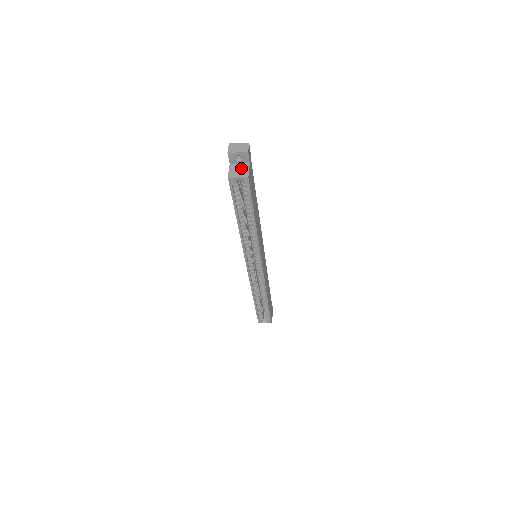
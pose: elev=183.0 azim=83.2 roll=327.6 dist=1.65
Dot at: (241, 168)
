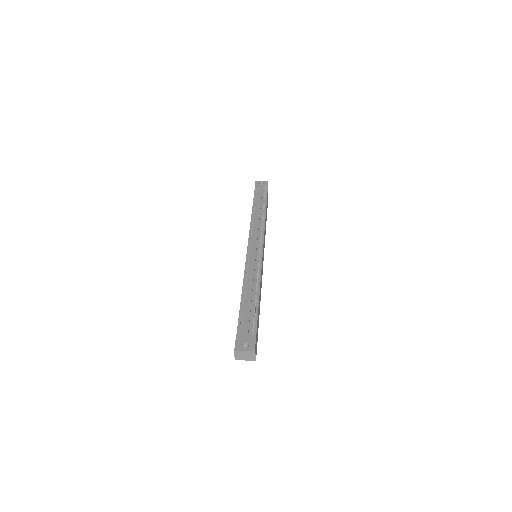
Dot at: occluded
